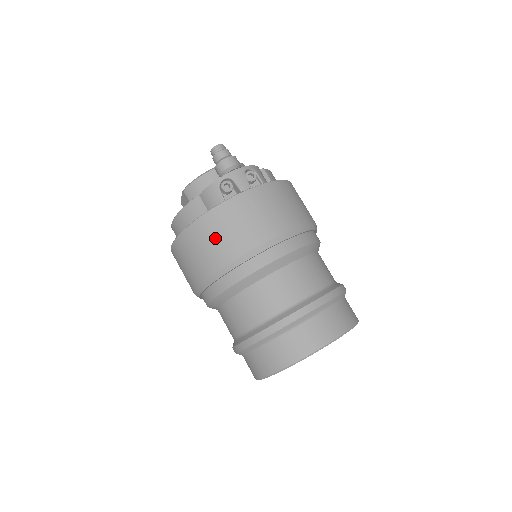
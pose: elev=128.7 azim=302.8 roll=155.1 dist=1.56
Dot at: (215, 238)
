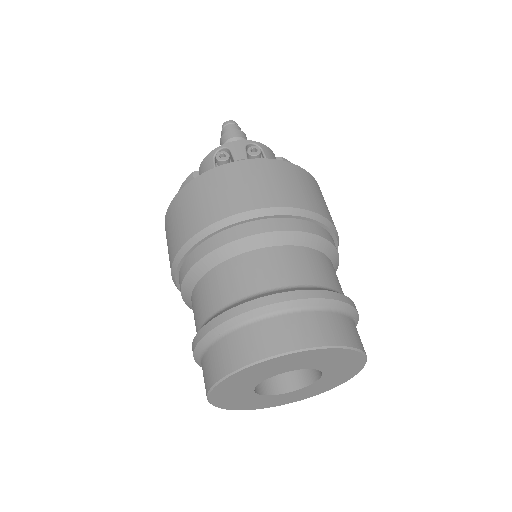
Dot at: (192, 206)
